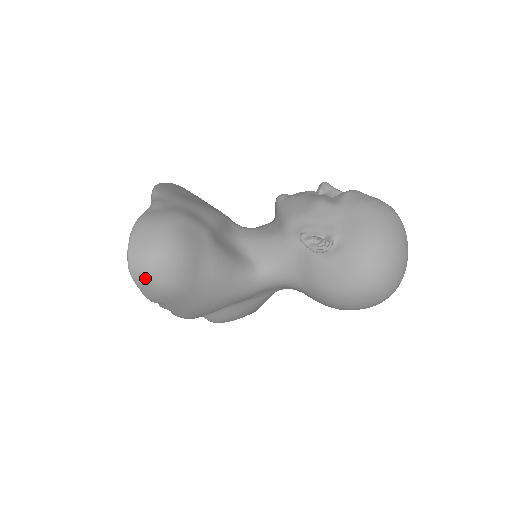
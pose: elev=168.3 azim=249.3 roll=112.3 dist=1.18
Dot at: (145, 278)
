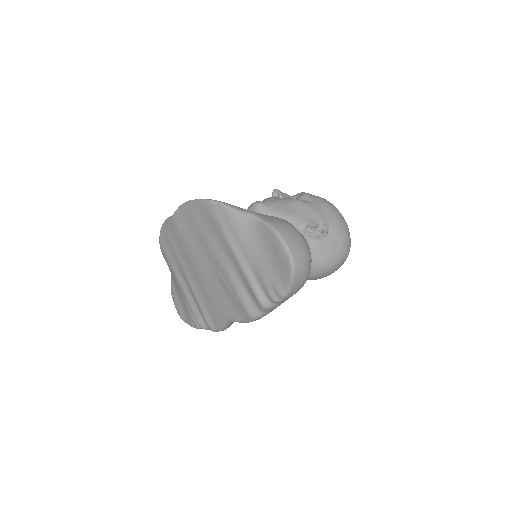
Dot at: (303, 274)
